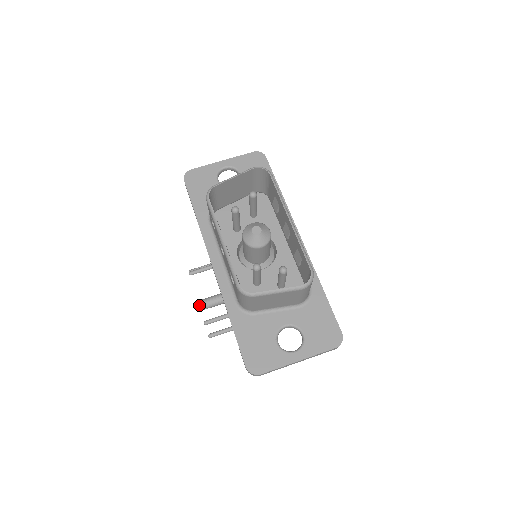
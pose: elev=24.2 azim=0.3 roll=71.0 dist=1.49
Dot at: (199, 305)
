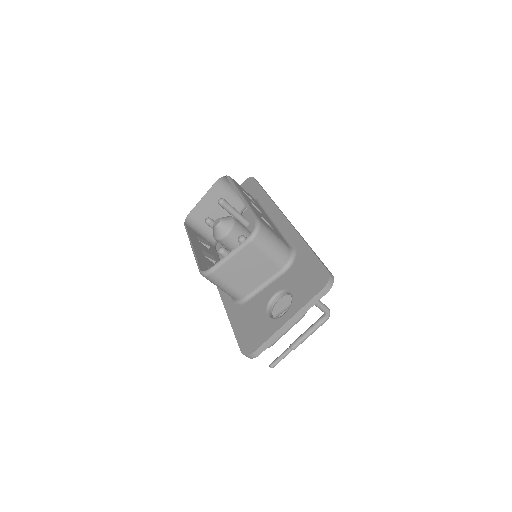
Dot at: occluded
